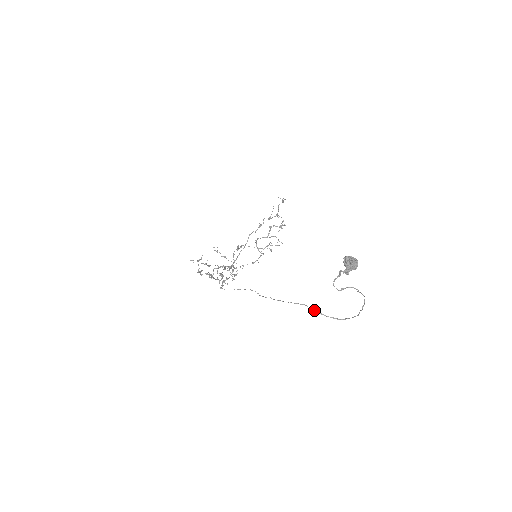
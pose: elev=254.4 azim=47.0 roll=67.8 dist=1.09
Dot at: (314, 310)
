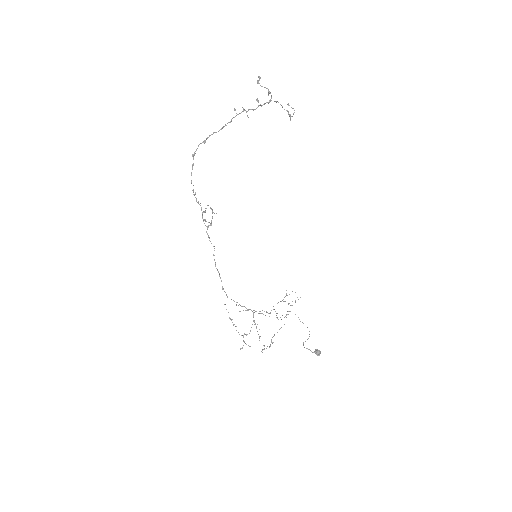
Dot at: occluded
